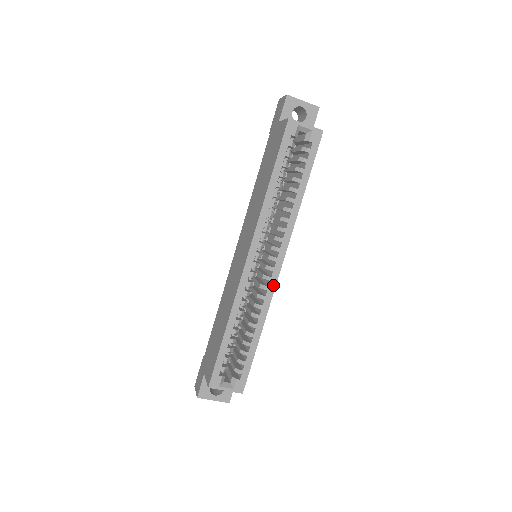
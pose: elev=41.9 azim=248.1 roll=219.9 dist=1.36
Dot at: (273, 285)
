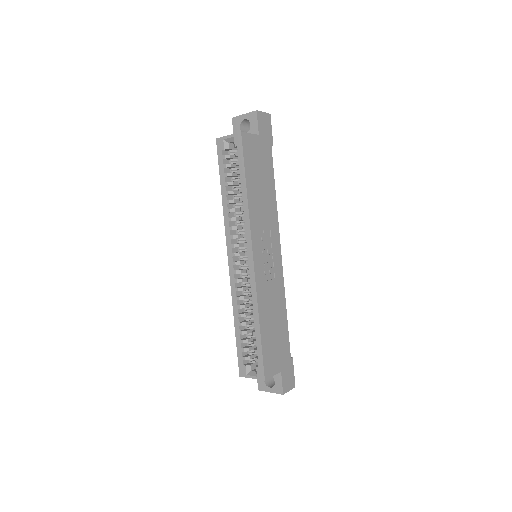
Dot at: (253, 277)
